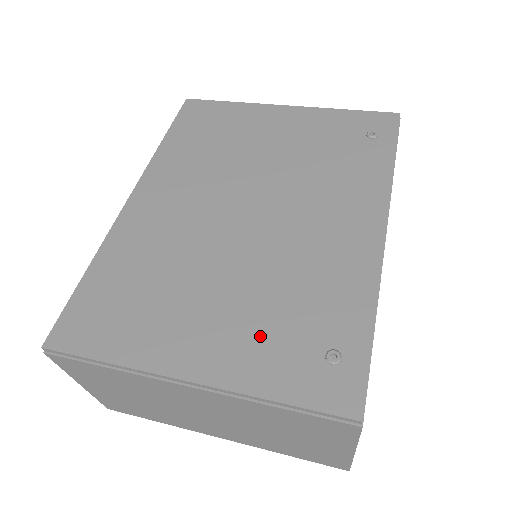
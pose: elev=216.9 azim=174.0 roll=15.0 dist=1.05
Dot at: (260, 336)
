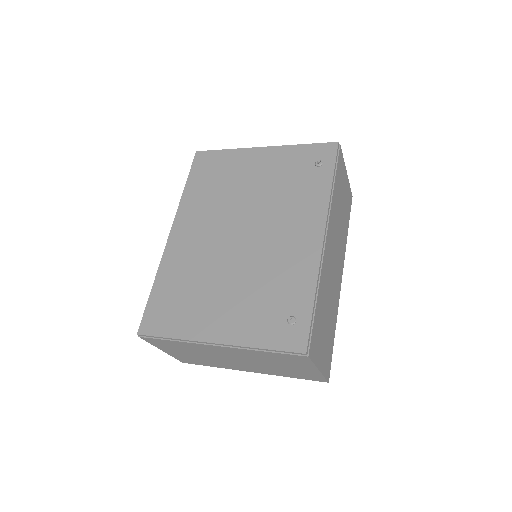
Dot at: (252, 313)
